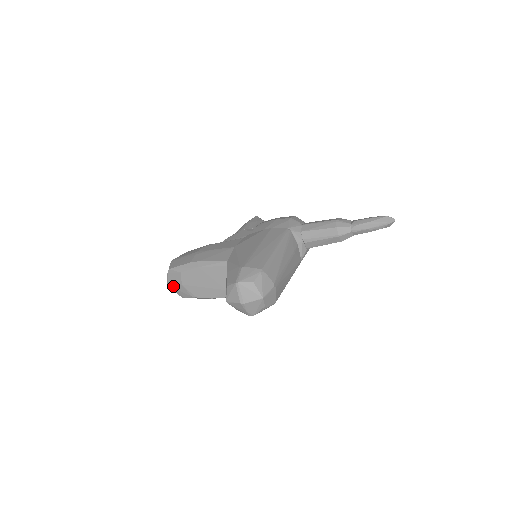
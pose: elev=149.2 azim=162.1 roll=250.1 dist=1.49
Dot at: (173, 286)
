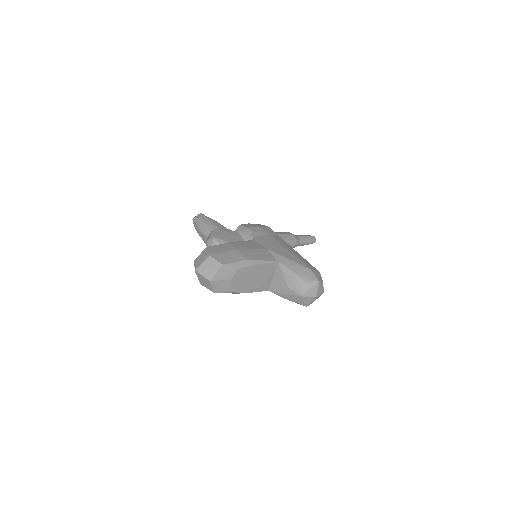
Dot at: (218, 281)
